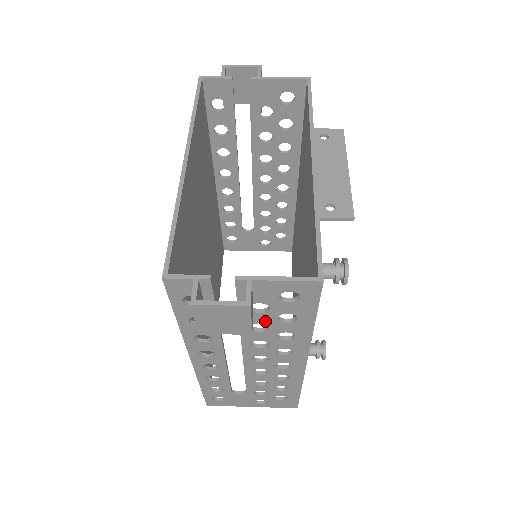
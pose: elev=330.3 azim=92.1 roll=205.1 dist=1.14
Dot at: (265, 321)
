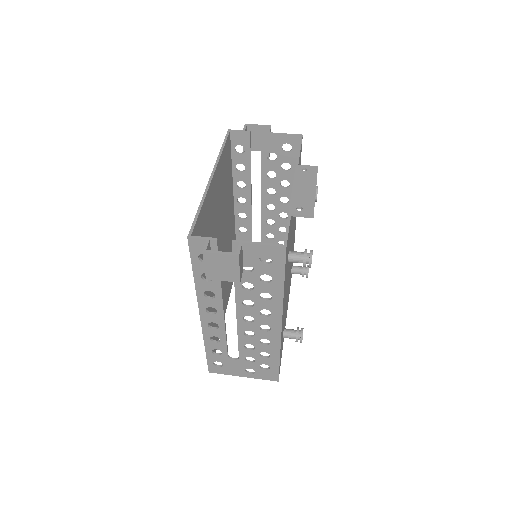
Dot at: (251, 280)
